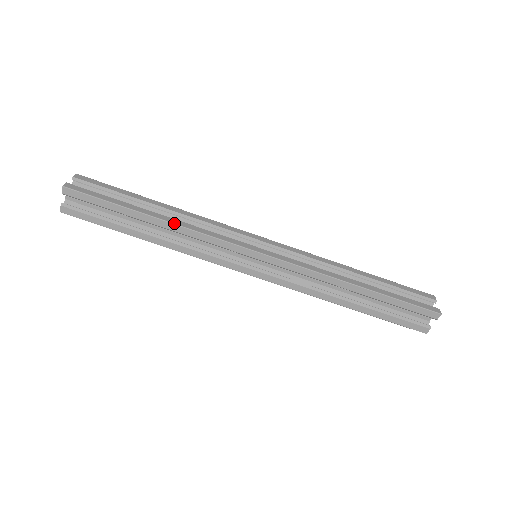
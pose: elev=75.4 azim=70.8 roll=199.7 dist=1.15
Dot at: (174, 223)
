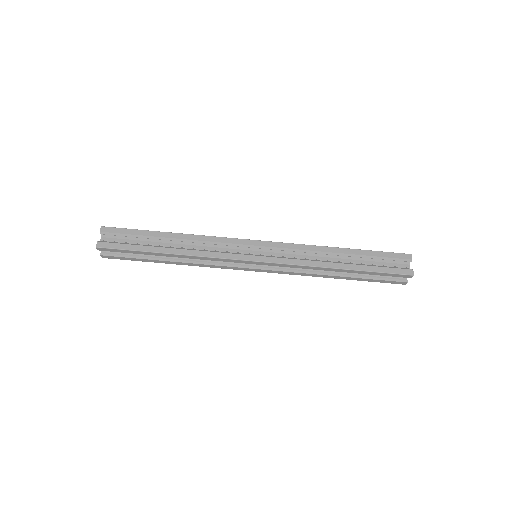
Dot at: (189, 234)
